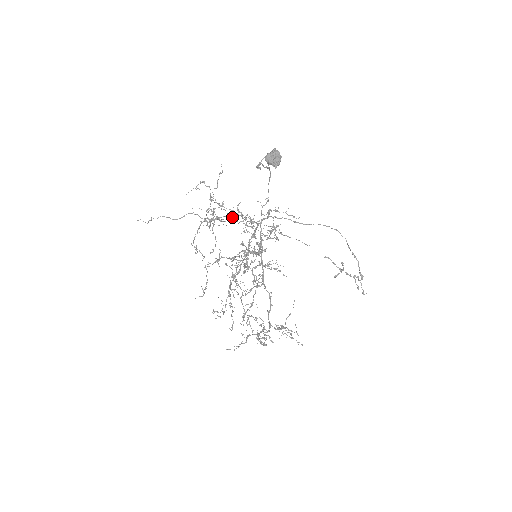
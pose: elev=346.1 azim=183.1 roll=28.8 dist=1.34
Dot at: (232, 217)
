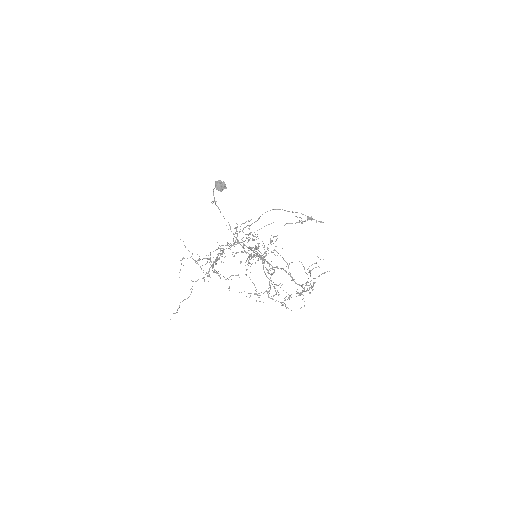
Dot at: (221, 254)
